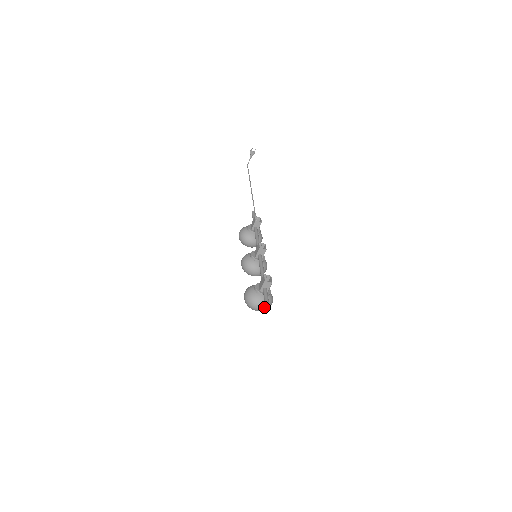
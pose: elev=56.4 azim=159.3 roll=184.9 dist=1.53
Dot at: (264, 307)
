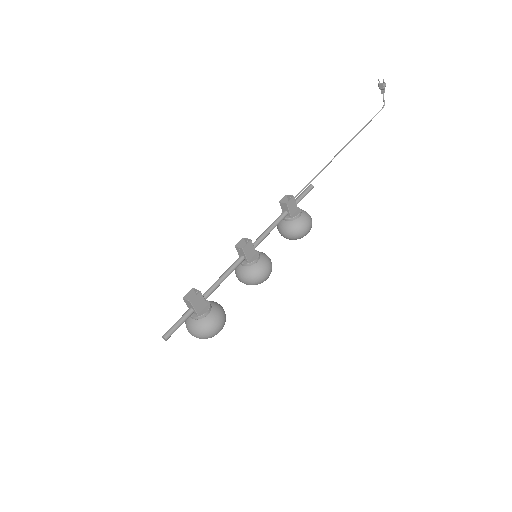
Dot at: (196, 334)
